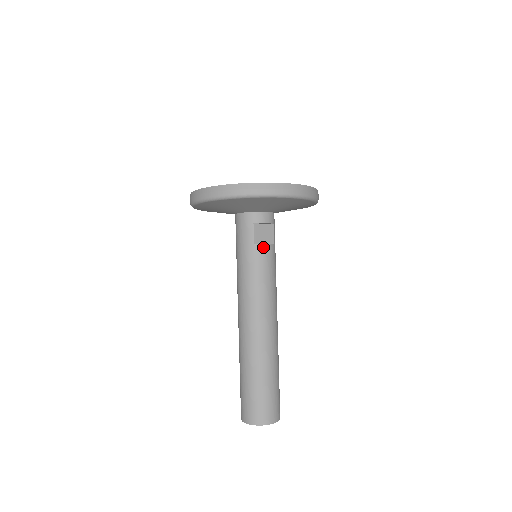
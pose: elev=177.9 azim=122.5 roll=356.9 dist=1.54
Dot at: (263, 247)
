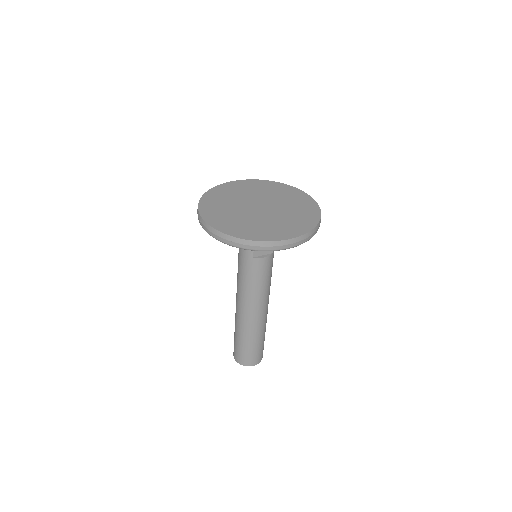
Dot at: (261, 260)
